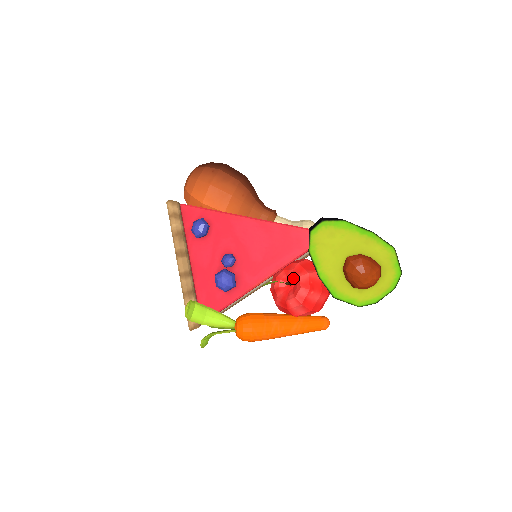
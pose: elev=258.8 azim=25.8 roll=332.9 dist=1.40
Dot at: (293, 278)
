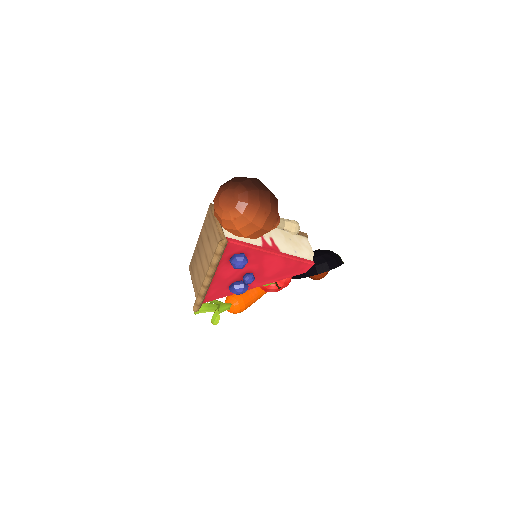
Dot at: occluded
